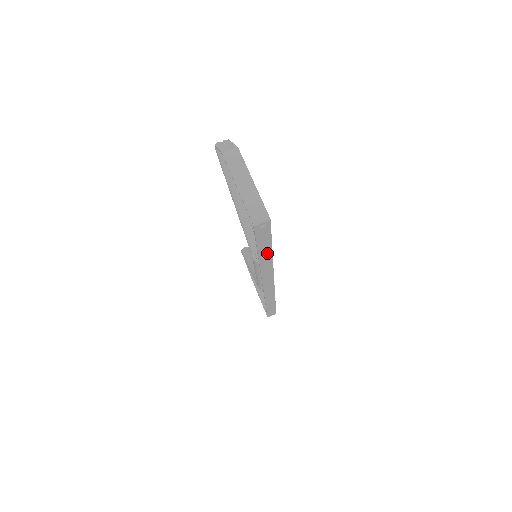
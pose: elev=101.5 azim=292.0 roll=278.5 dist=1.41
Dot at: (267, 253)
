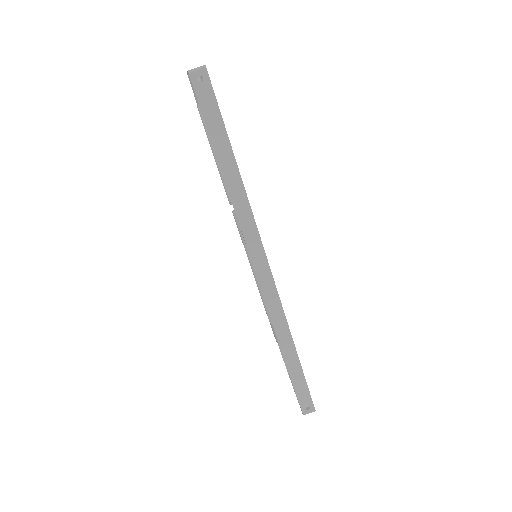
Dot at: (229, 161)
